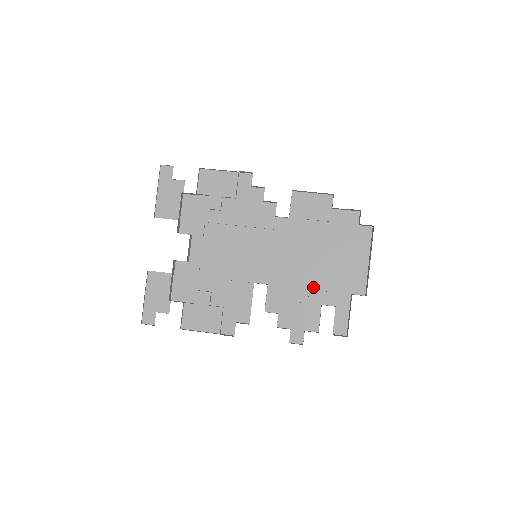
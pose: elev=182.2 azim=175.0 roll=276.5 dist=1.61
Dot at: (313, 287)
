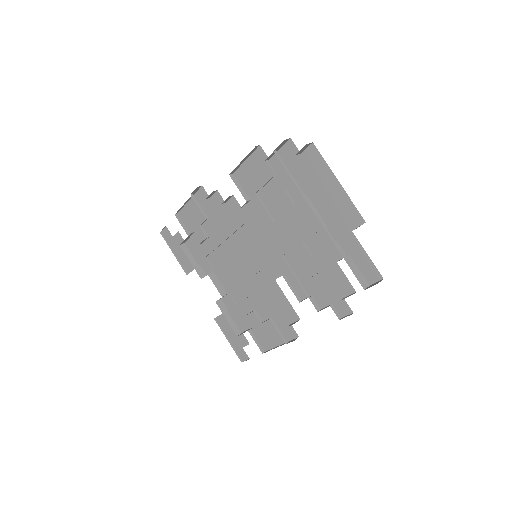
Dot at: (316, 250)
